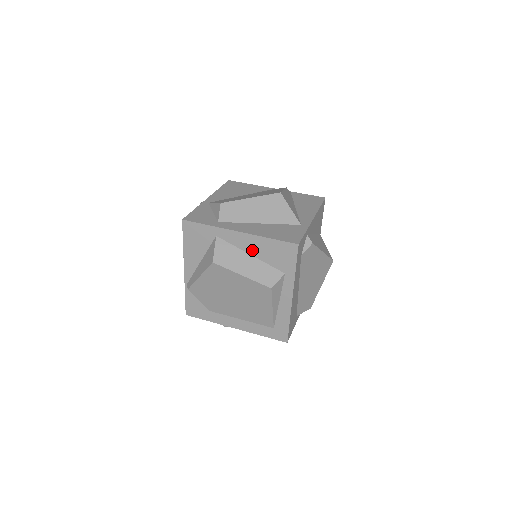
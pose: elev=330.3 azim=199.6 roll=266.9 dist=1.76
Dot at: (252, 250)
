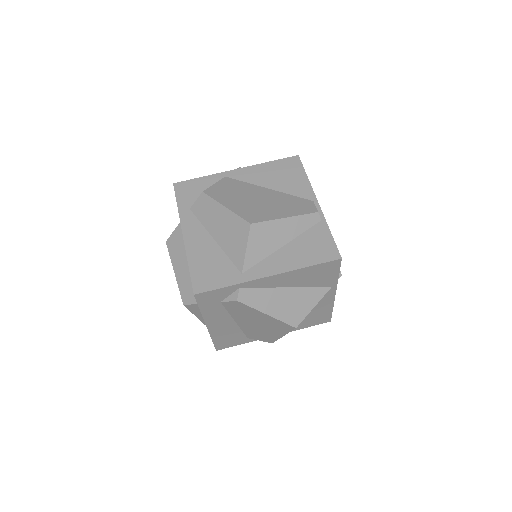
Dot at: occluded
